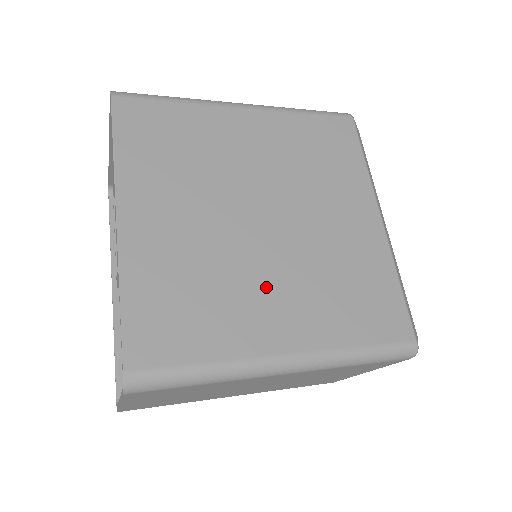
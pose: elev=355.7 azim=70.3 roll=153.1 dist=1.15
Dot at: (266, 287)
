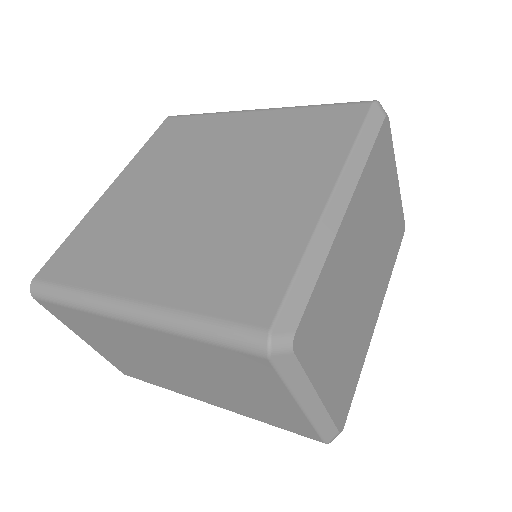
Dot at: (159, 243)
